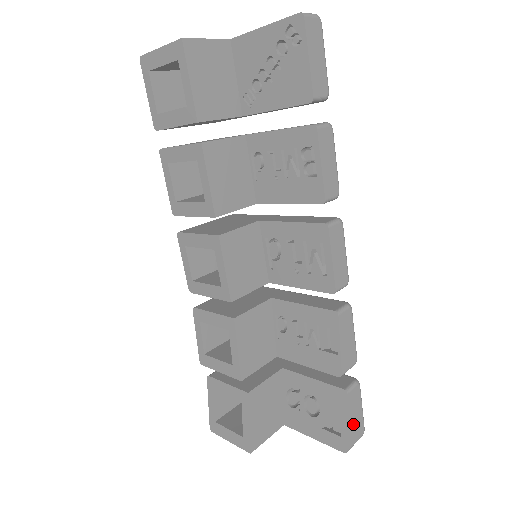
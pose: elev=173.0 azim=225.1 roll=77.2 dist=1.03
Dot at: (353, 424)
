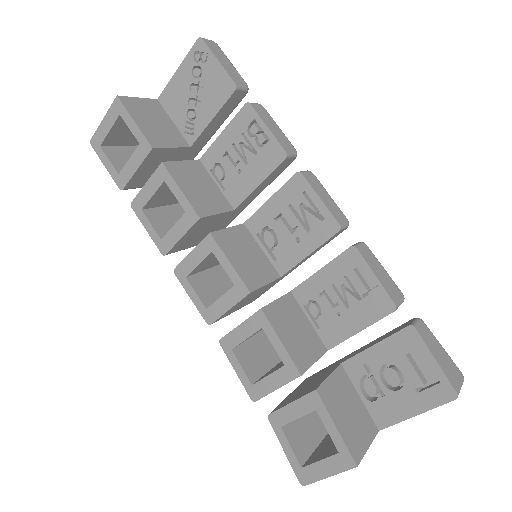
Dot at: (443, 363)
